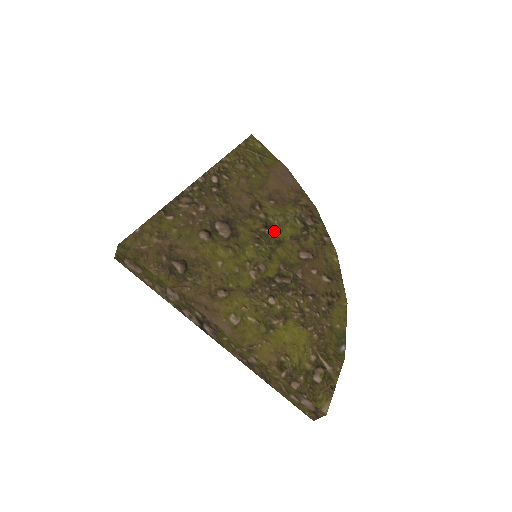
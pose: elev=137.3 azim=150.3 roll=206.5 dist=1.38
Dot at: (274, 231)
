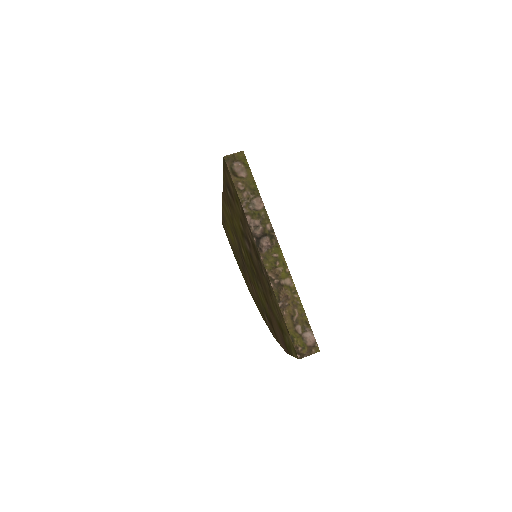
Dot at: occluded
